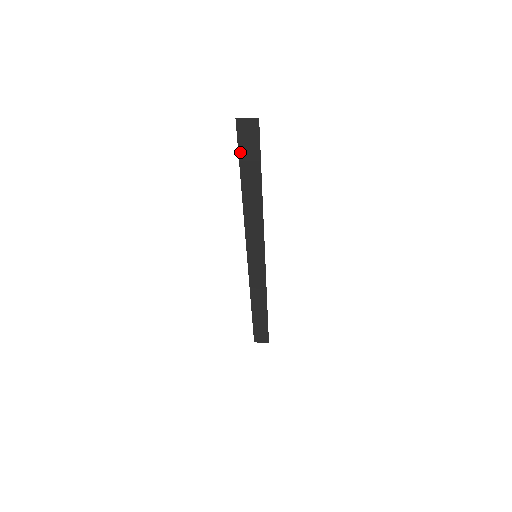
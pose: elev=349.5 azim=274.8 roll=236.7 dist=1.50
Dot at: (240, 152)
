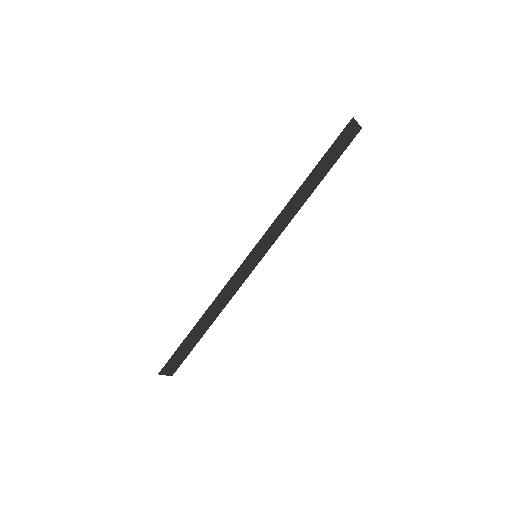
Dot at: (332, 146)
